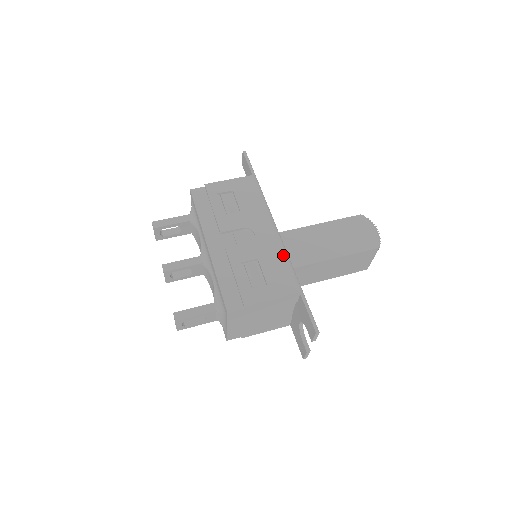
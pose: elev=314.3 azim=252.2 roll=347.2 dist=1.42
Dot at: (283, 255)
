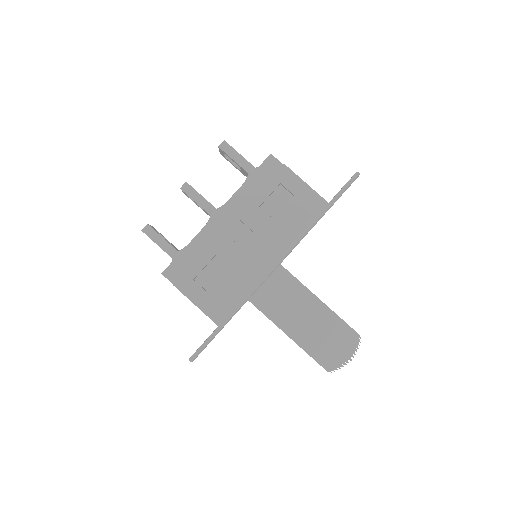
Dot at: (248, 289)
